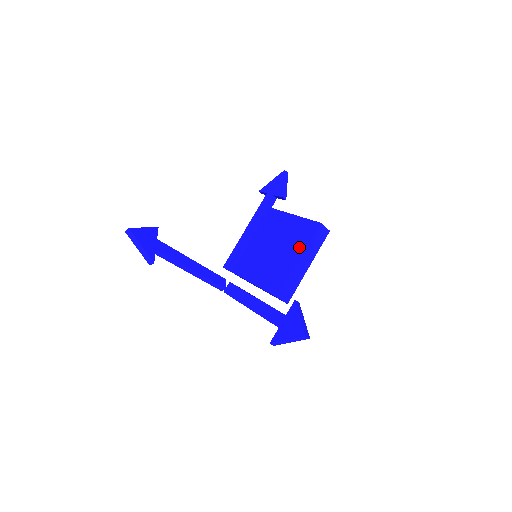
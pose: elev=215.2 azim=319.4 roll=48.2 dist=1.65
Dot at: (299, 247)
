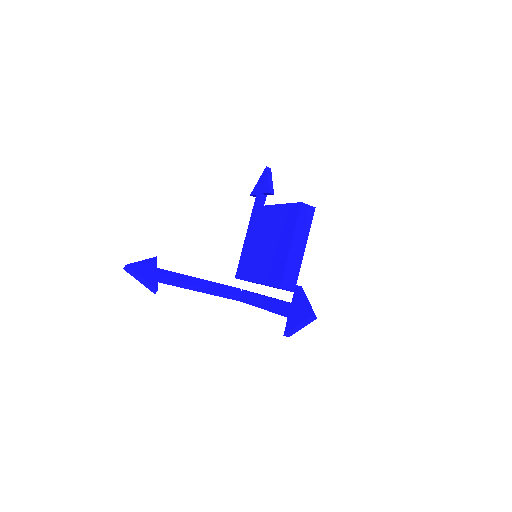
Dot at: (288, 233)
